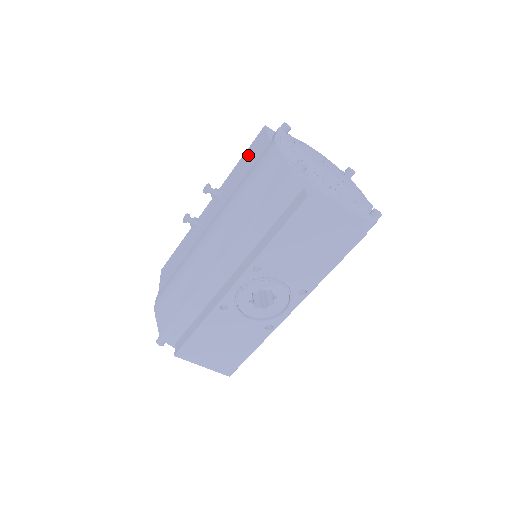
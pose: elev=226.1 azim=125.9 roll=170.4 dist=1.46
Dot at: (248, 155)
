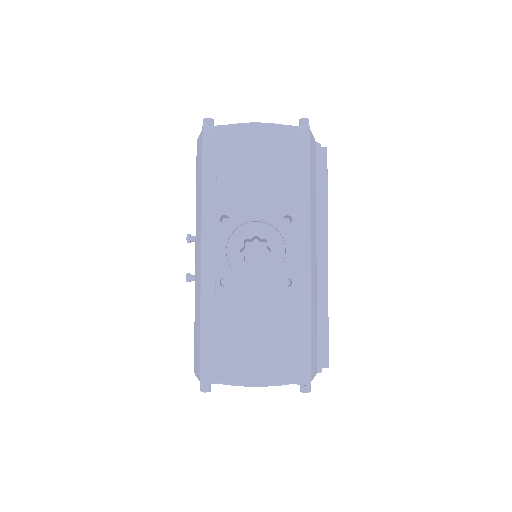
Dot at: occluded
